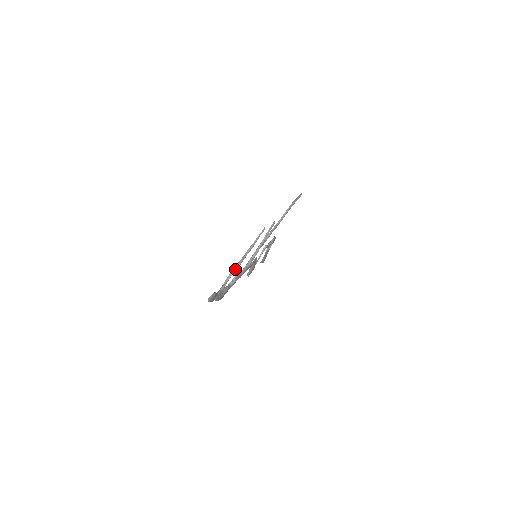
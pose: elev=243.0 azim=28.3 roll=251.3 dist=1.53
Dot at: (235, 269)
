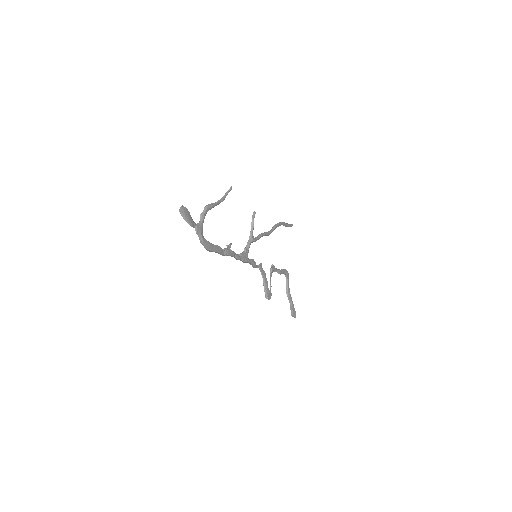
Dot at: (208, 206)
